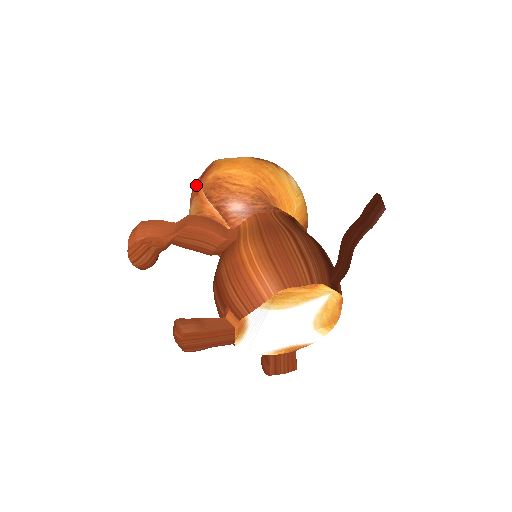
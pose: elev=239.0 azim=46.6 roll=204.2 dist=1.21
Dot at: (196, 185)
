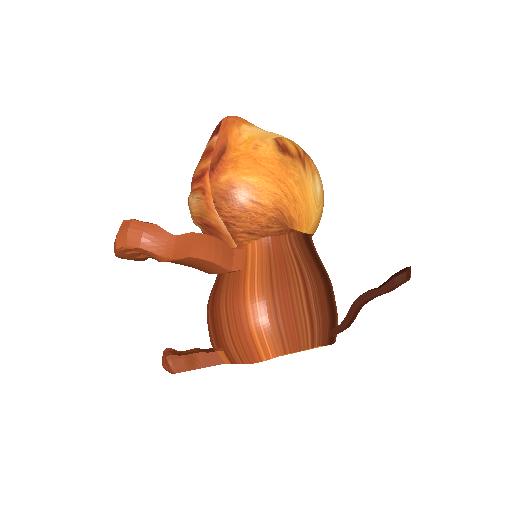
Dot at: (203, 178)
